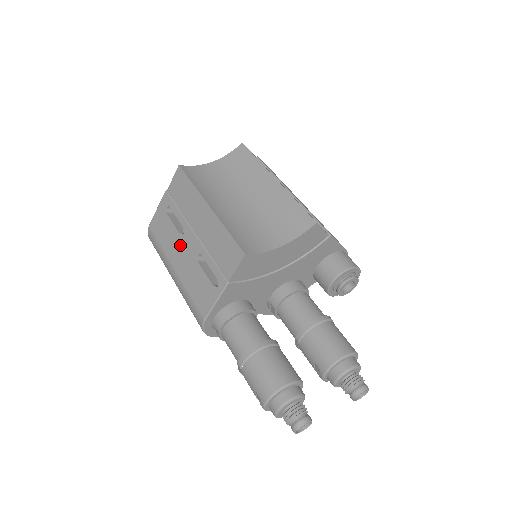
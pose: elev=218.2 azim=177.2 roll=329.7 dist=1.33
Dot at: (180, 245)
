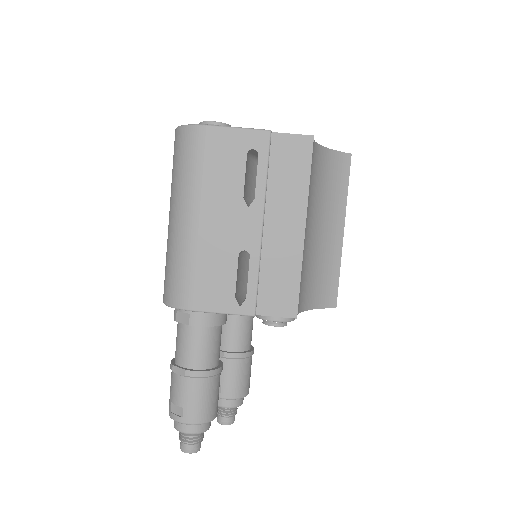
Dot at: (232, 211)
